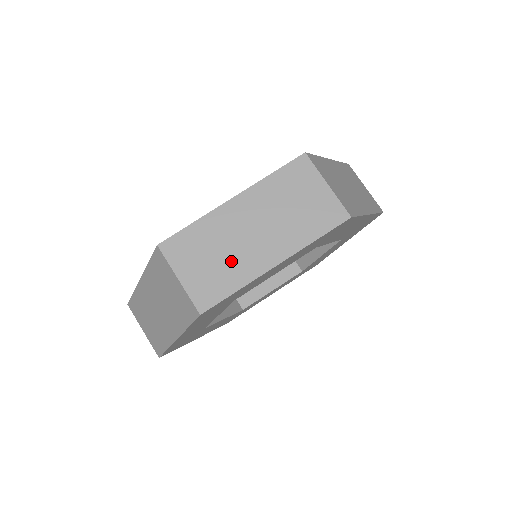
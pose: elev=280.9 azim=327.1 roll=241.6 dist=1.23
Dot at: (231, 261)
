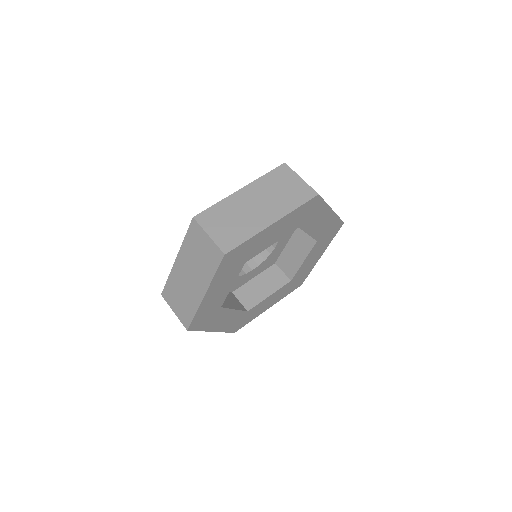
Dot at: (243, 223)
